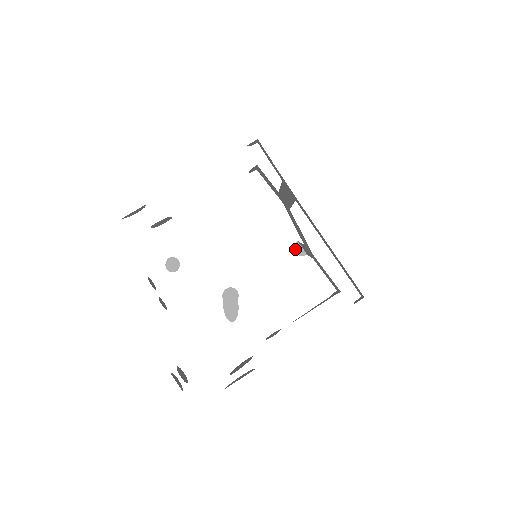
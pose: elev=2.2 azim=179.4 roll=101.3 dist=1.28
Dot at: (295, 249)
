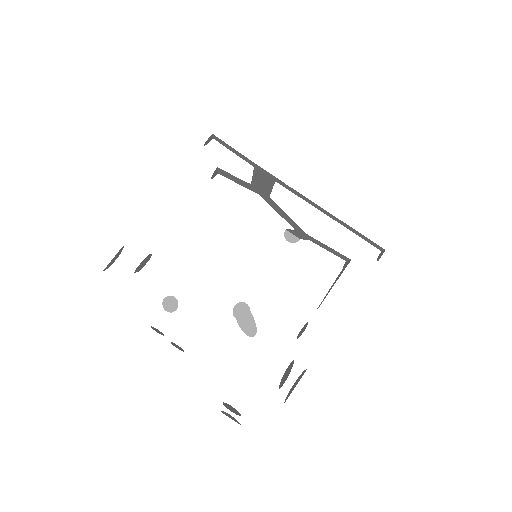
Dot at: (286, 238)
